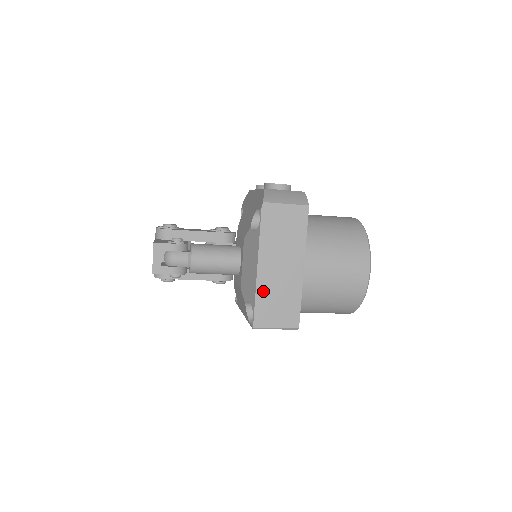
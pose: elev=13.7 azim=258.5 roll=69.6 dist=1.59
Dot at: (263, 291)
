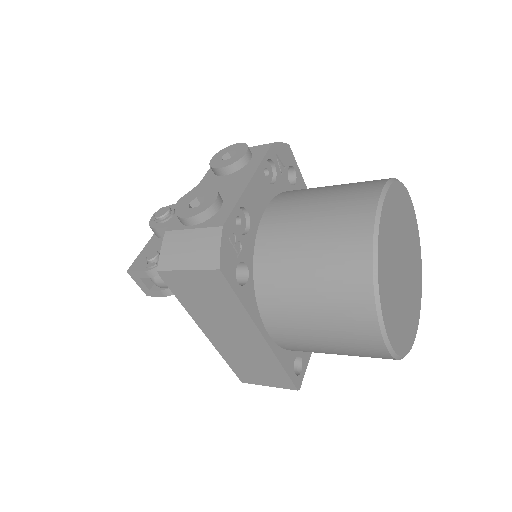
Dot at: (229, 355)
